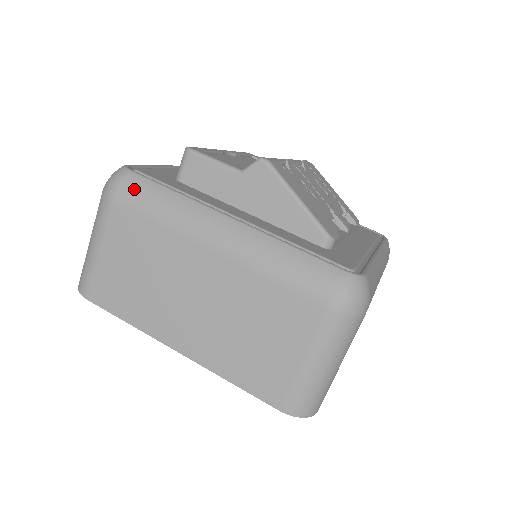
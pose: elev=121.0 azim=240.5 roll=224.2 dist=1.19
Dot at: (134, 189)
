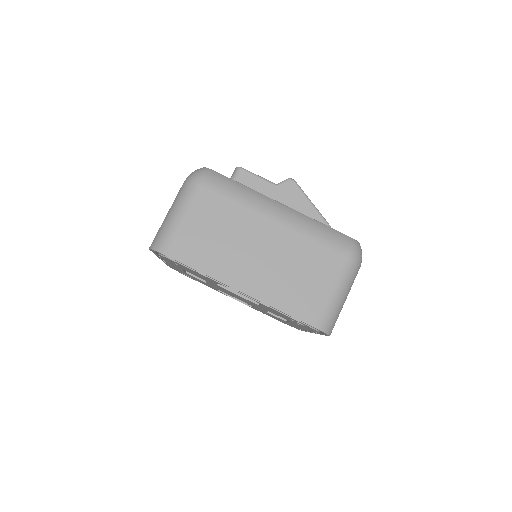
Dot at: (218, 180)
